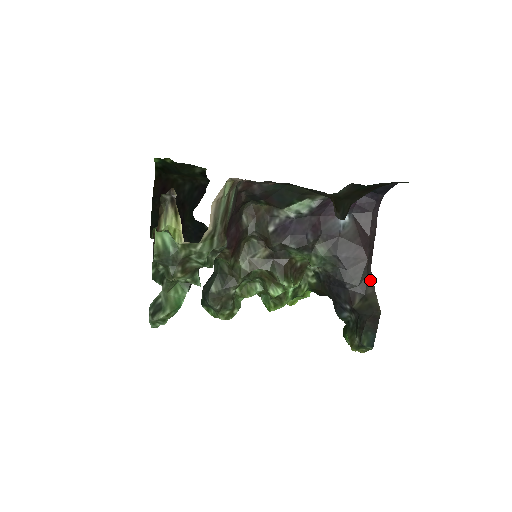
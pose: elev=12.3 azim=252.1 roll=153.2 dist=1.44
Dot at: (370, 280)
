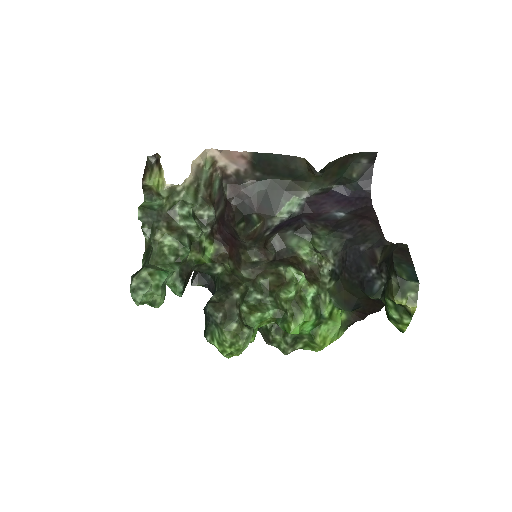
Dot at: (386, 240)
